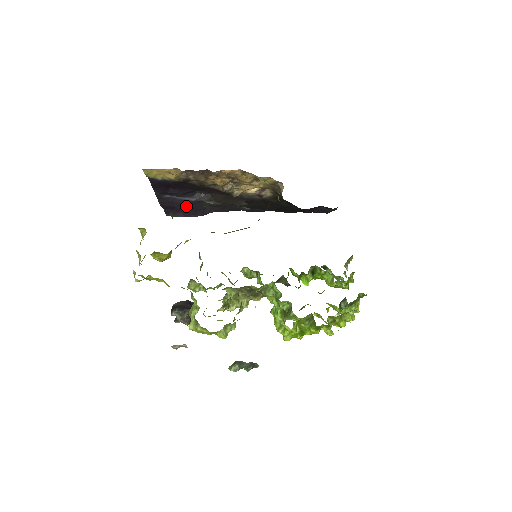
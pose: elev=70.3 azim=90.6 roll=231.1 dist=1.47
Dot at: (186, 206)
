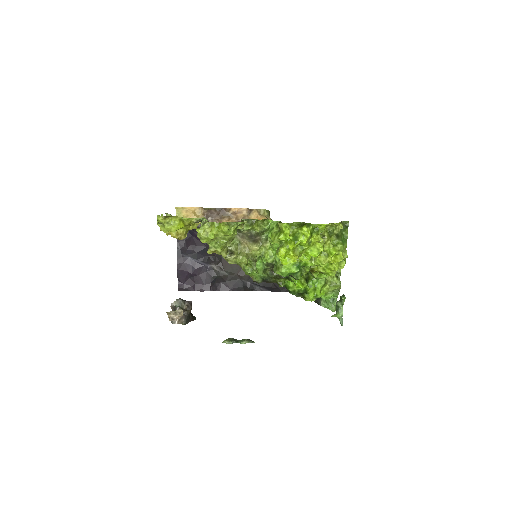
Dot at: (198, 275)
